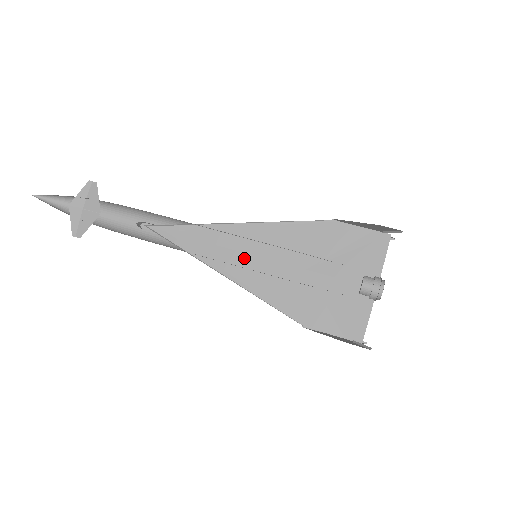
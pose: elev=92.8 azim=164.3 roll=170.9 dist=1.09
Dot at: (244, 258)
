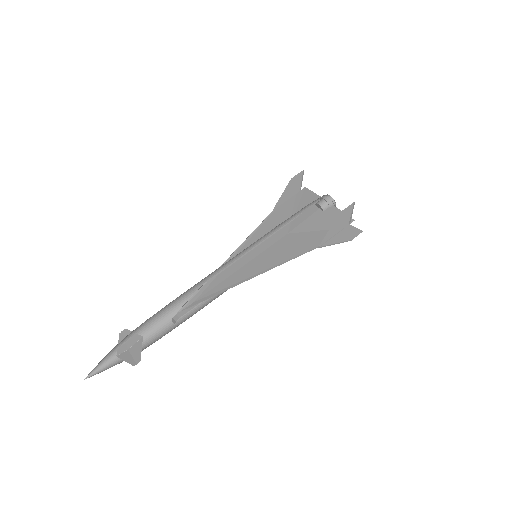
Dot at: (251, 264)
